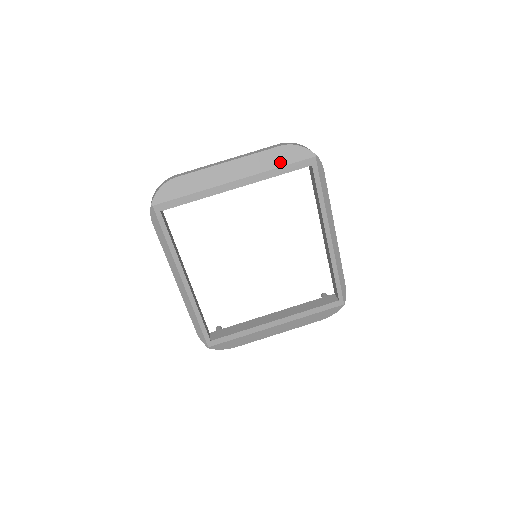
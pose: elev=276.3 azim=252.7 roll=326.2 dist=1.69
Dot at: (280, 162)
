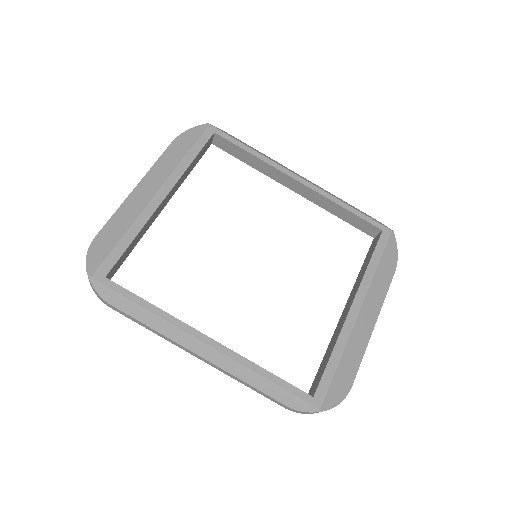
Dot at: (184, 150)
